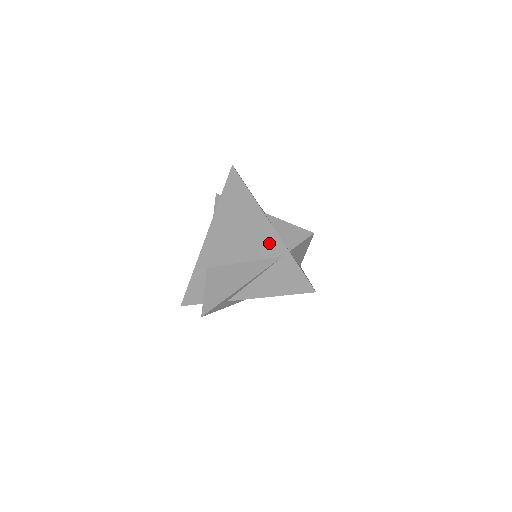
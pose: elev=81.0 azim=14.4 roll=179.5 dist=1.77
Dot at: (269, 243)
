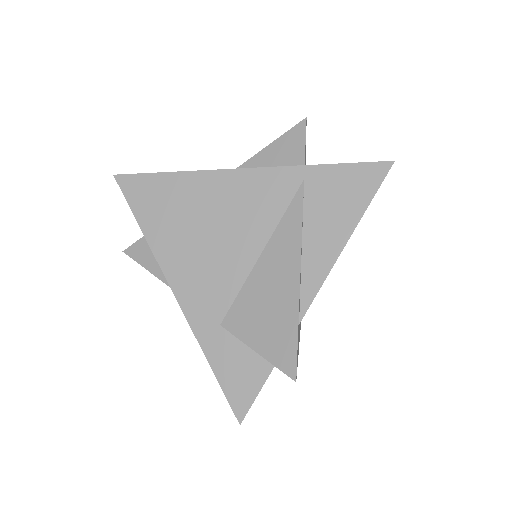
Dot at: (268, 189)
